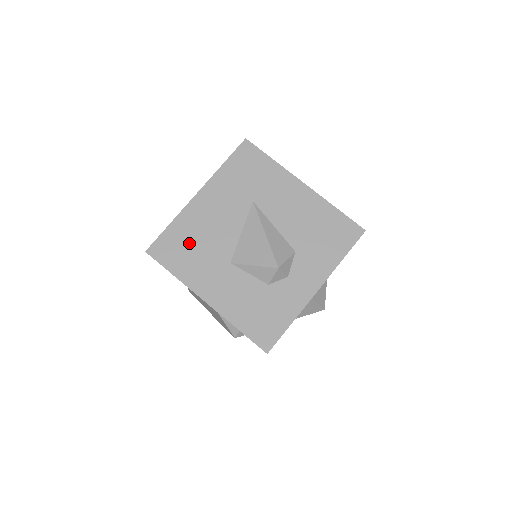
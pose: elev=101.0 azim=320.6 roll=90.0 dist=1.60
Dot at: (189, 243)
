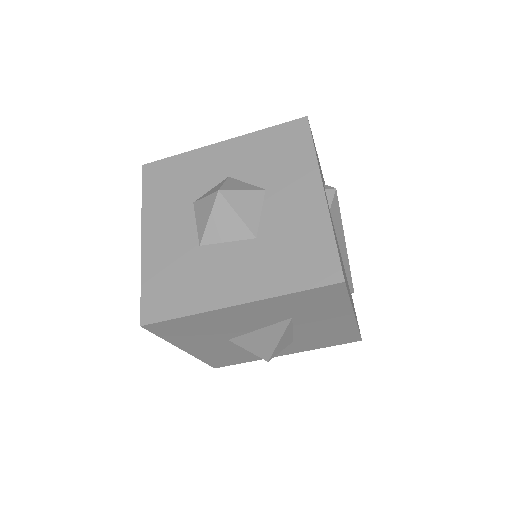
Dot at: (197, 328)
